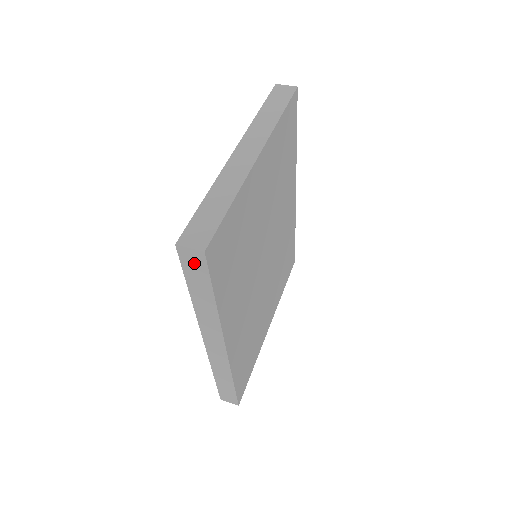
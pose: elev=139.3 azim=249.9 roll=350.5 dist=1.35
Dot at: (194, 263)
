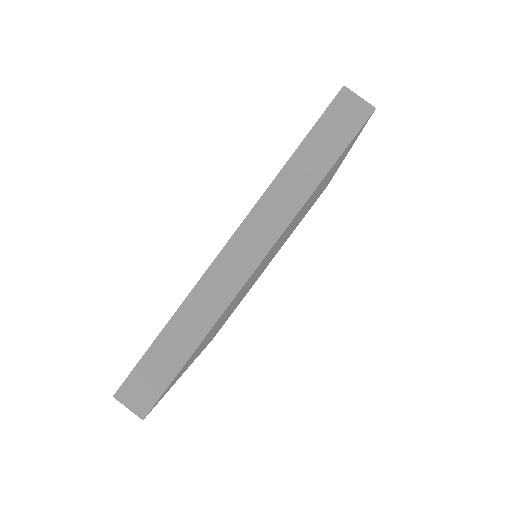
Dot at: occluded
